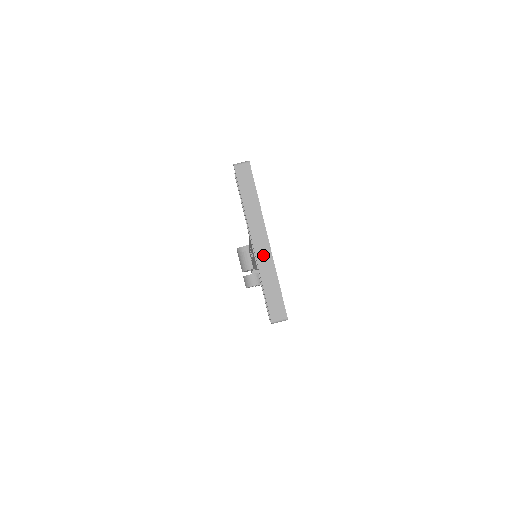
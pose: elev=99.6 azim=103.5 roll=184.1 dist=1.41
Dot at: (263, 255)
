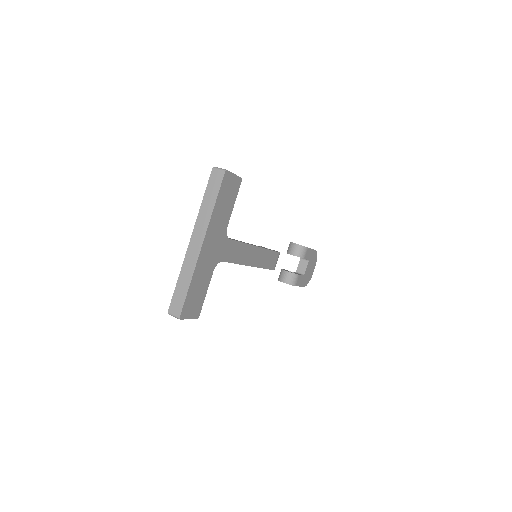
Dot at: (191, 256)
